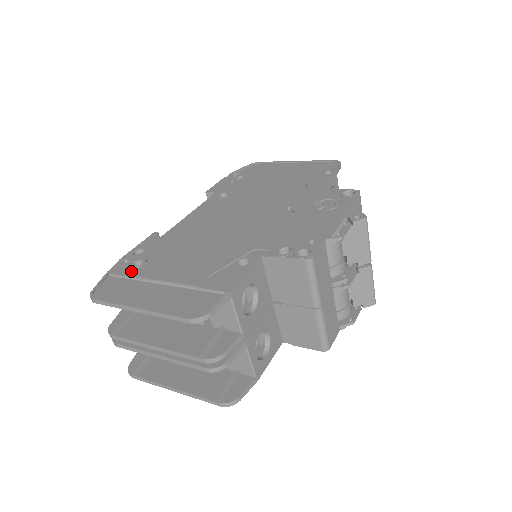
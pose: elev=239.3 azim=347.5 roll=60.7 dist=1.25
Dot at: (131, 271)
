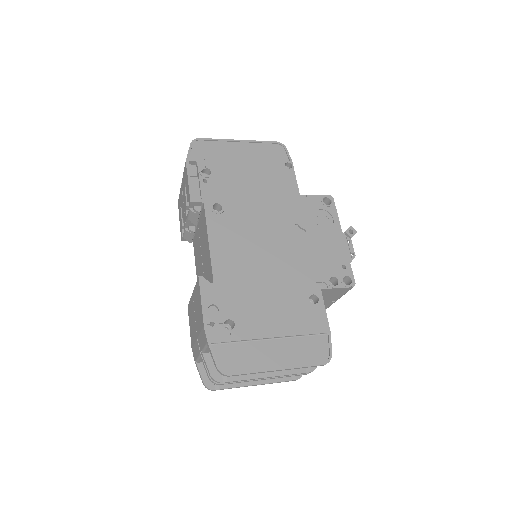
Dot at: (234, 335)
